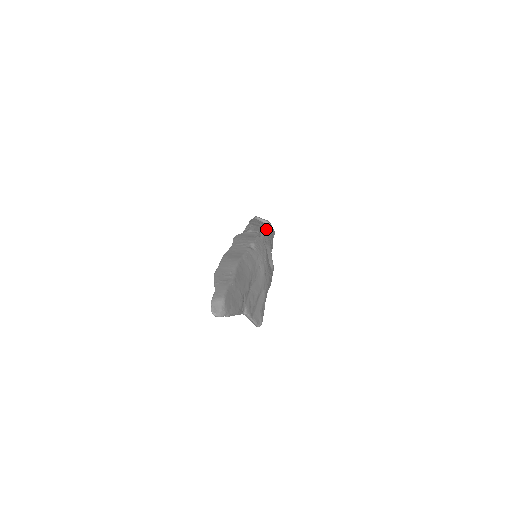
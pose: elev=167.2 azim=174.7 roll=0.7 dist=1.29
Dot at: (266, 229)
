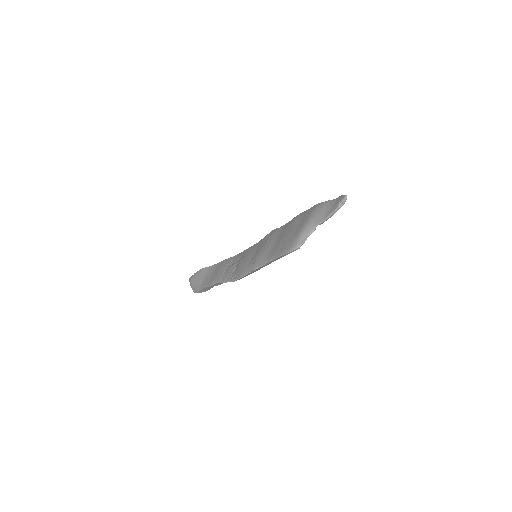
Dot at: occluded
